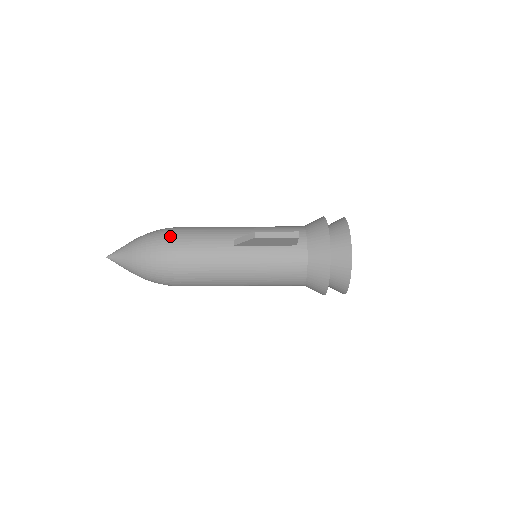
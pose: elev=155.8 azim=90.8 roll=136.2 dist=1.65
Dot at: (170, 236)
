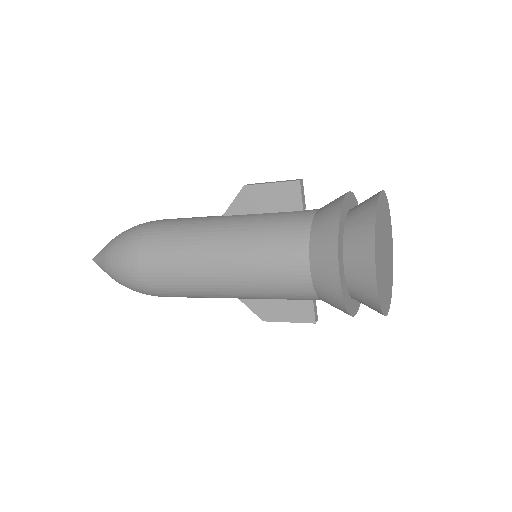
Dot at: occluded
